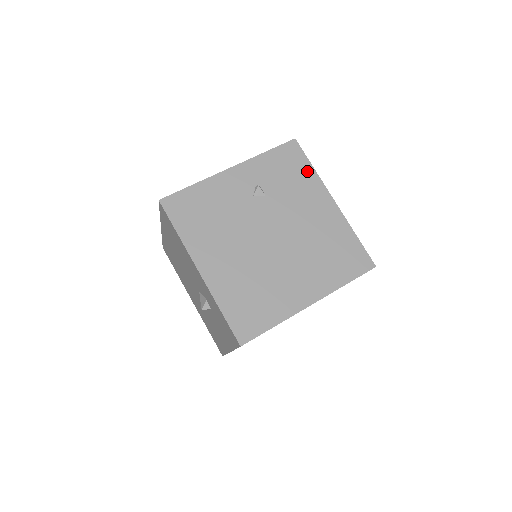
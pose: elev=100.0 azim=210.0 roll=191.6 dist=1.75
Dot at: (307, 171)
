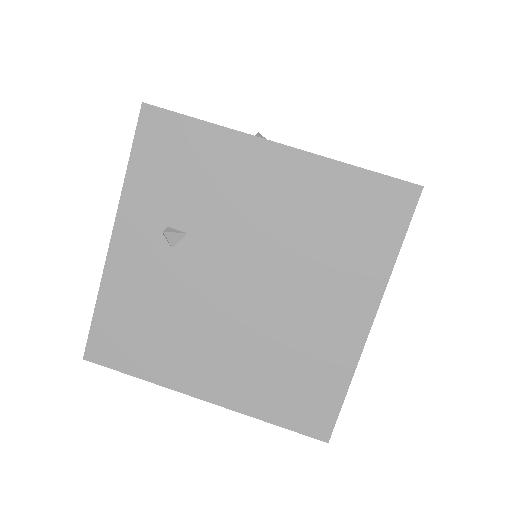
Dot at: (203, 137)
